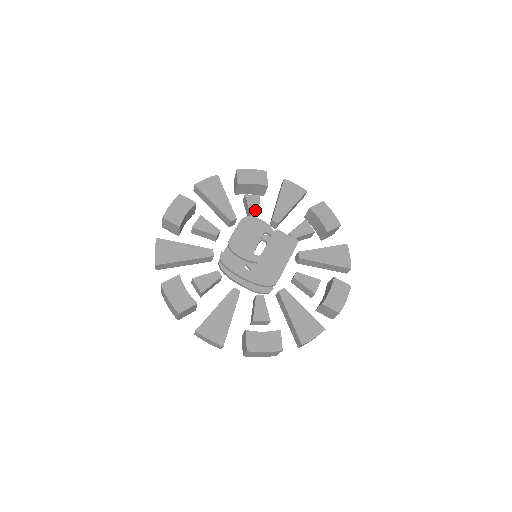
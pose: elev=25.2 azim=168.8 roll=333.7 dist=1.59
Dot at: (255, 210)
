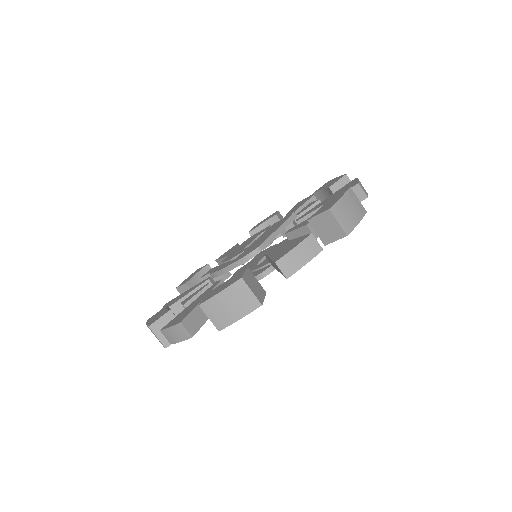
Dot at: occluded
